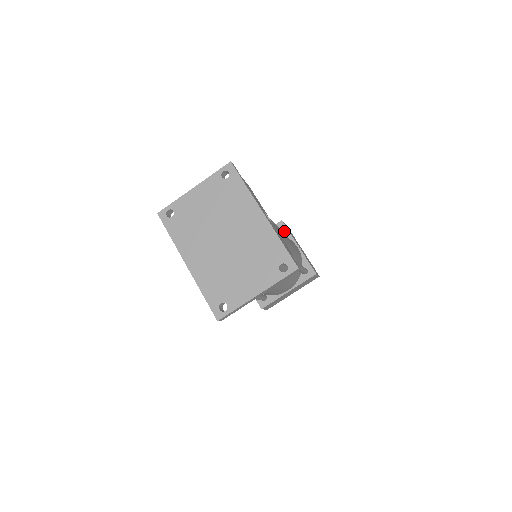
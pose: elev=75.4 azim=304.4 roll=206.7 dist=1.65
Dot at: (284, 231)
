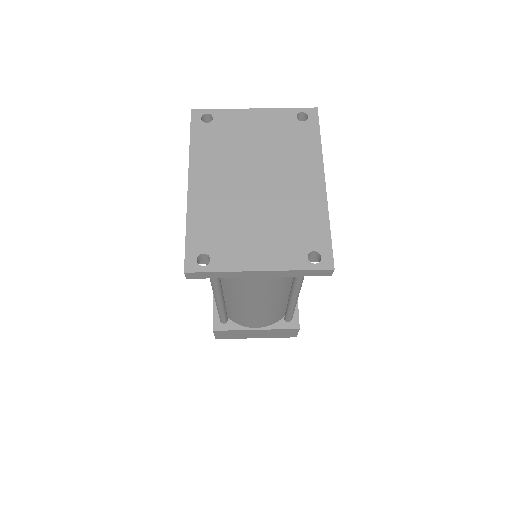
Dot at: occluded
